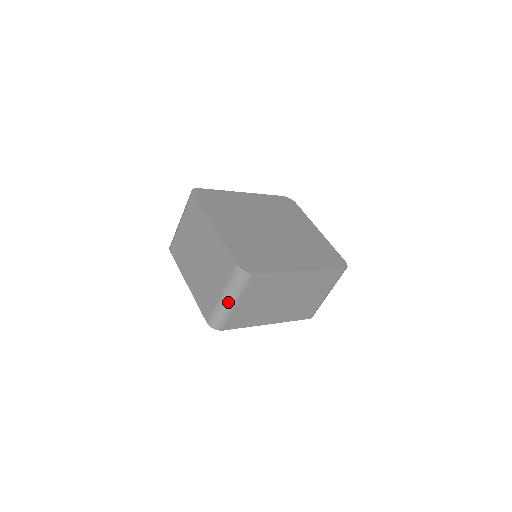
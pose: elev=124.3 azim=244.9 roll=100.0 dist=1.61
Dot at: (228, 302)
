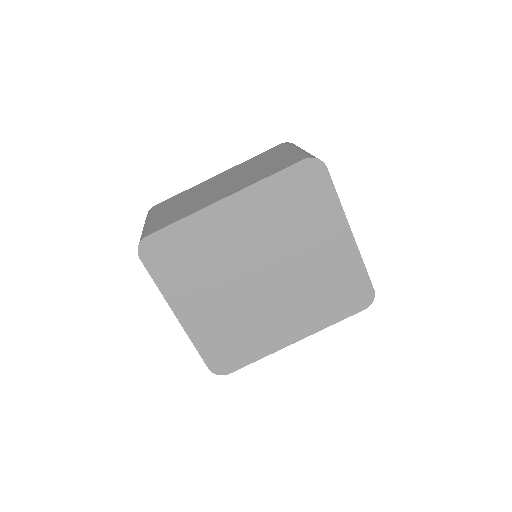
Dot at: occluded
